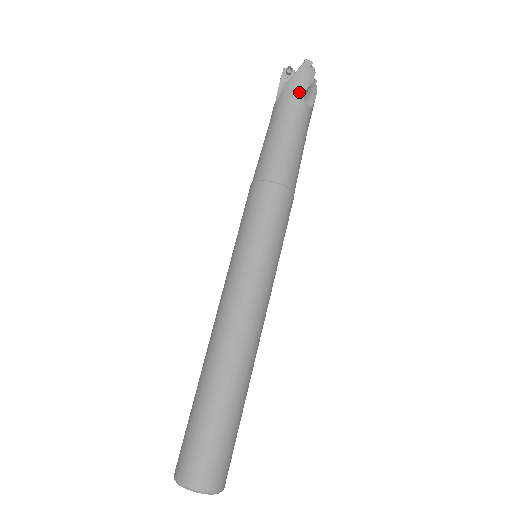
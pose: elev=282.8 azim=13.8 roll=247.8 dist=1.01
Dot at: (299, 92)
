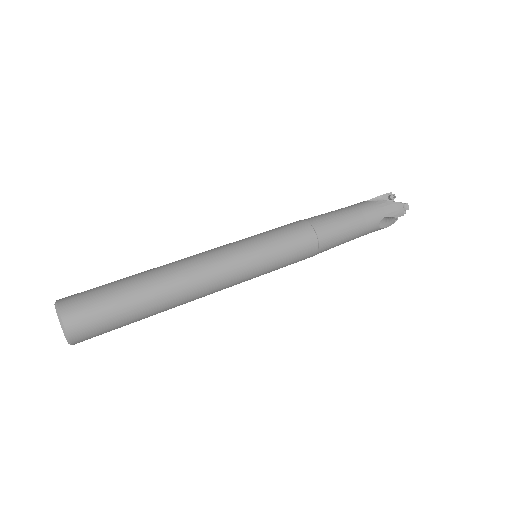
Dot at: (385, 213)
